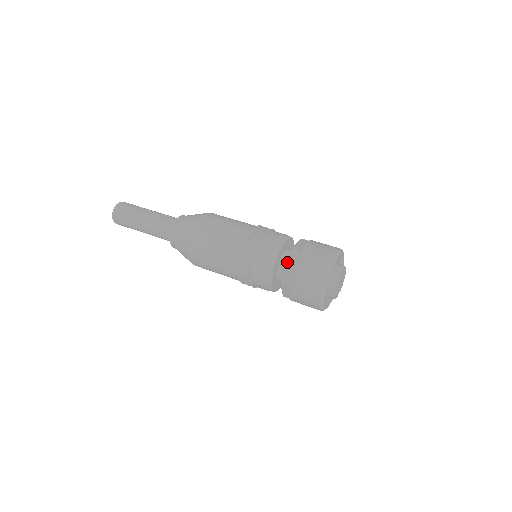
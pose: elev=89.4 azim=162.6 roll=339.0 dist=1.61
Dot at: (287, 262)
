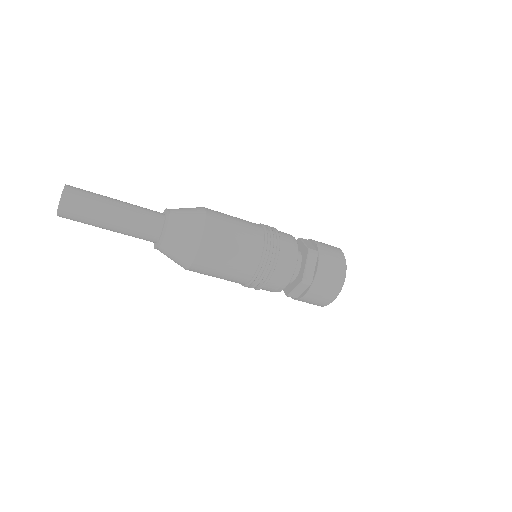
Dot at: (297, 288)
